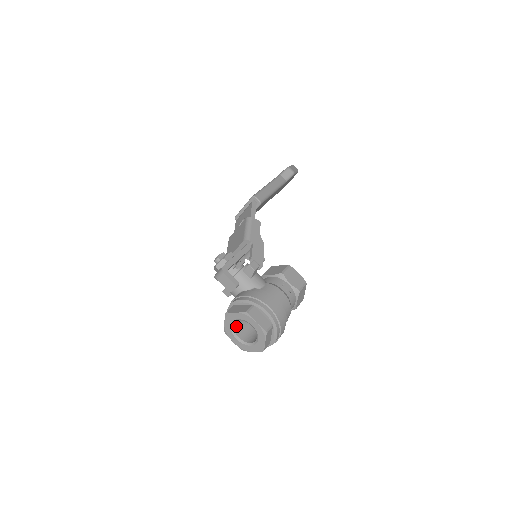
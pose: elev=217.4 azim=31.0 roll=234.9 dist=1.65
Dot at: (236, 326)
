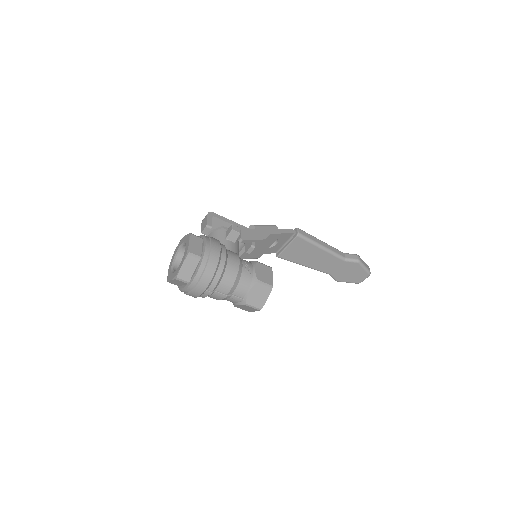
Dot at: (181, 259)
